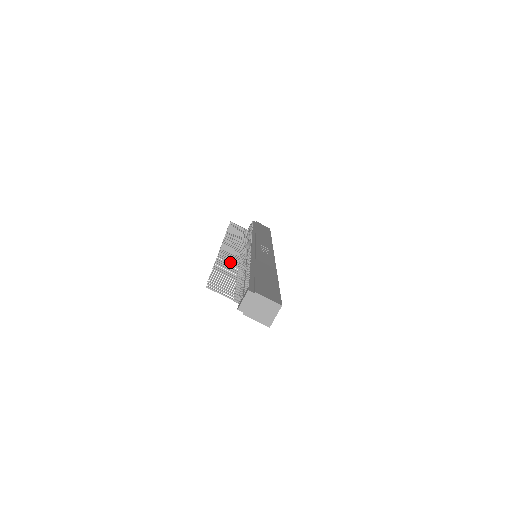
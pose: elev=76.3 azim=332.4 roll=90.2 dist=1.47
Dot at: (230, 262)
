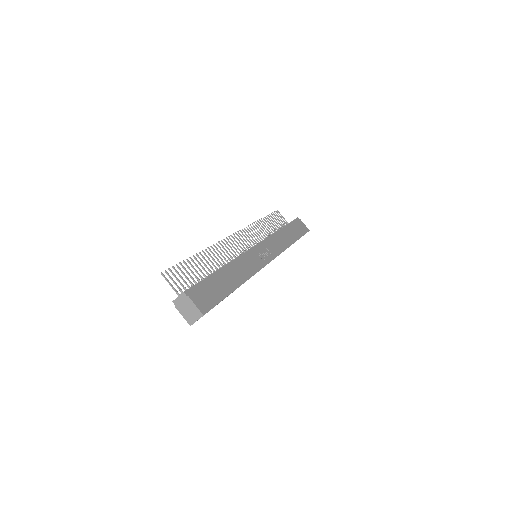
Dot at: occluded
